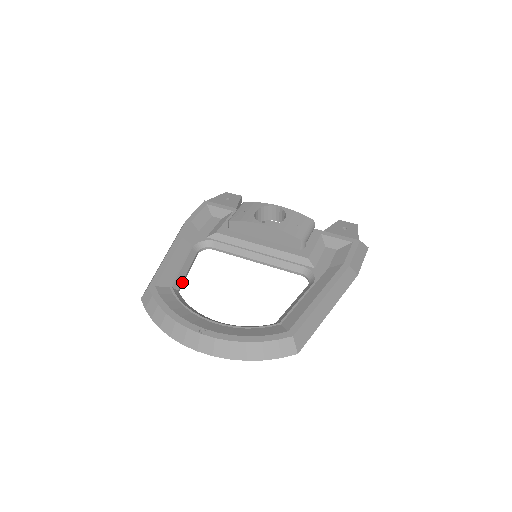
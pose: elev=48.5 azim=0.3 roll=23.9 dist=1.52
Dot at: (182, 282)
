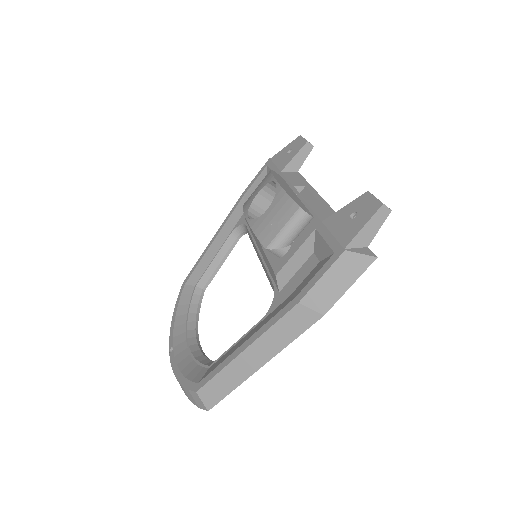
Dot at: (209, 279)
